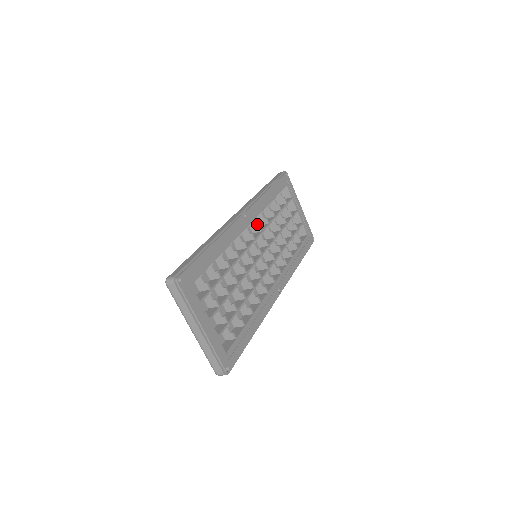
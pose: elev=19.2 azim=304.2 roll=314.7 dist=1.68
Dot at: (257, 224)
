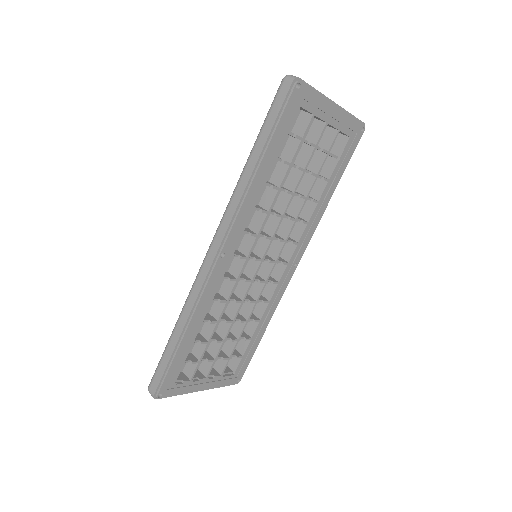
Dot at: (248, 232)
